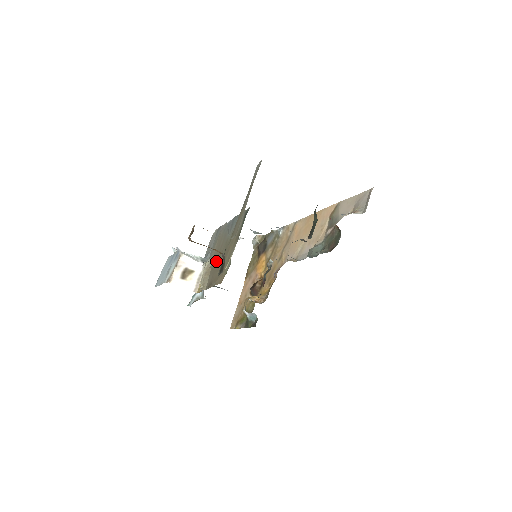
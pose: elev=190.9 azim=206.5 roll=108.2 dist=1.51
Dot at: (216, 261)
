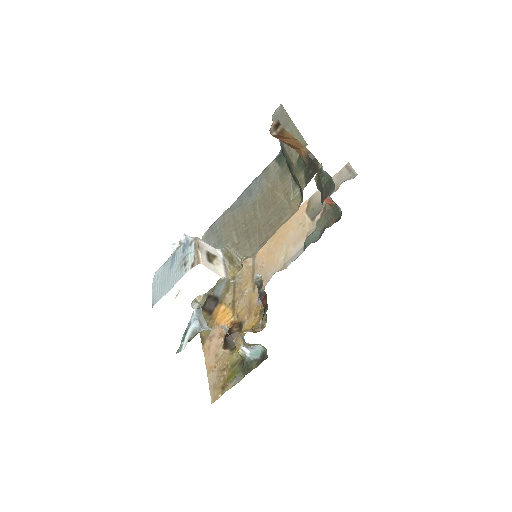
Dot at: (249, 228)
